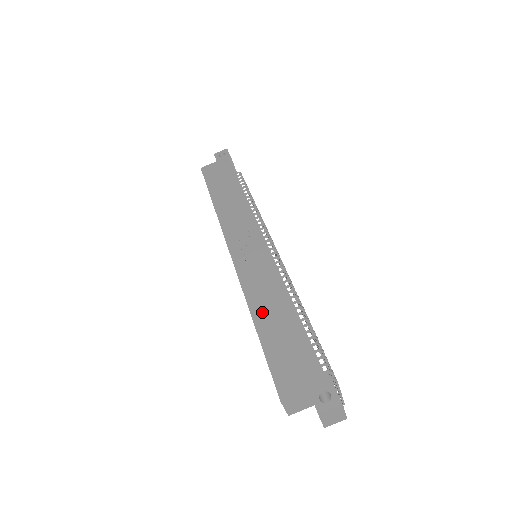
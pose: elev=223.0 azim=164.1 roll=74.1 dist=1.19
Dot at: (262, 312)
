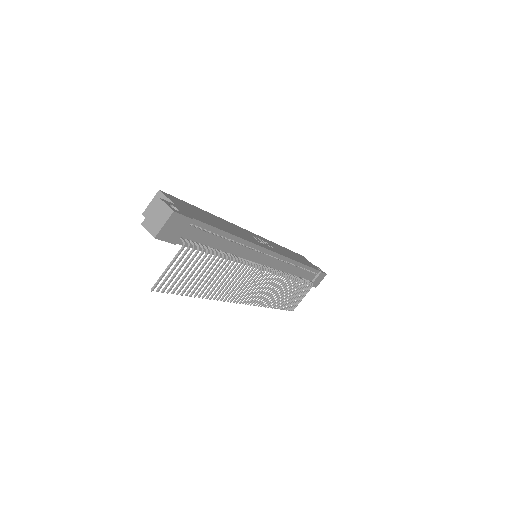
Dot at: (219, 220)
